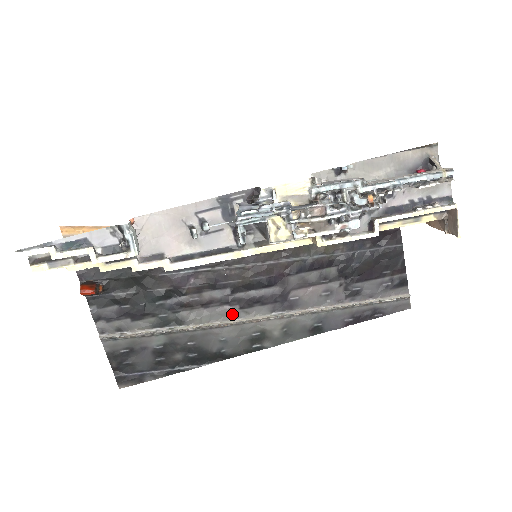
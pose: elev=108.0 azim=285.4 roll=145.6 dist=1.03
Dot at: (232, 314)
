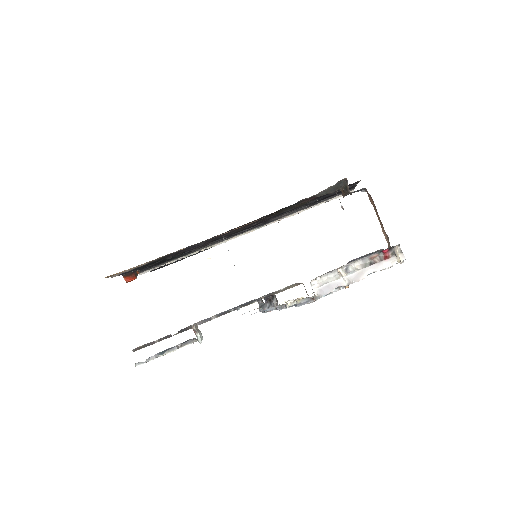
Dot at: (228, 238)
